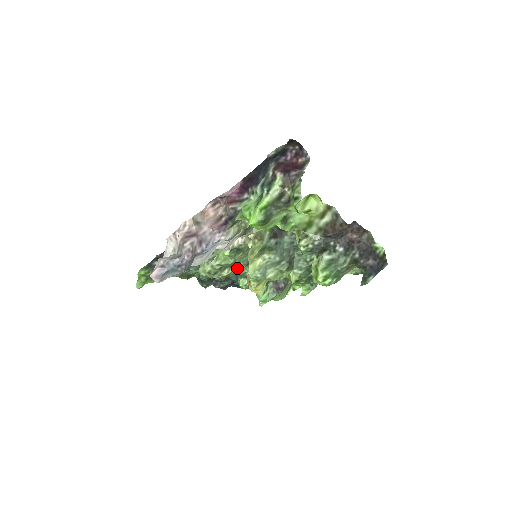
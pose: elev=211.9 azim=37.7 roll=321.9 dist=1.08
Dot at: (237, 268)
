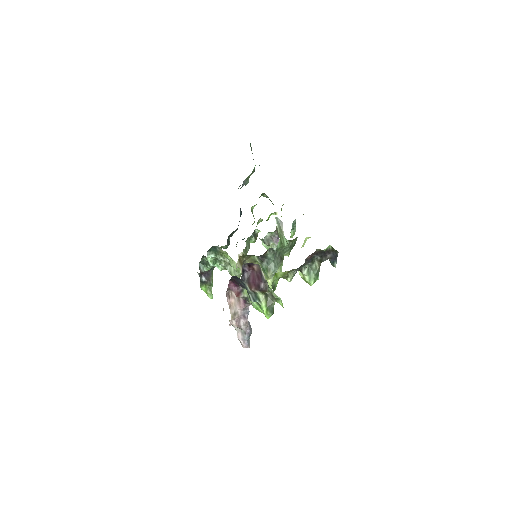
Dot at: occluded
